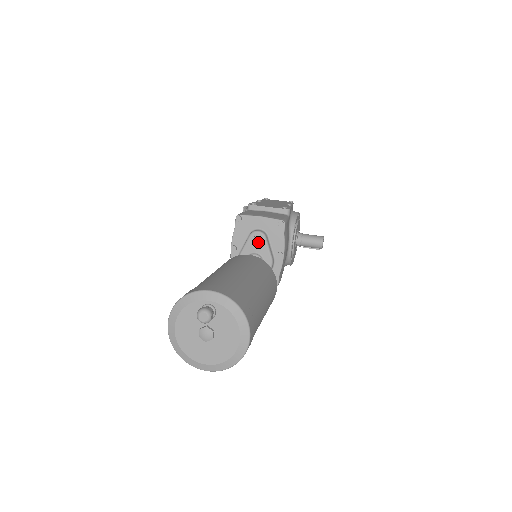
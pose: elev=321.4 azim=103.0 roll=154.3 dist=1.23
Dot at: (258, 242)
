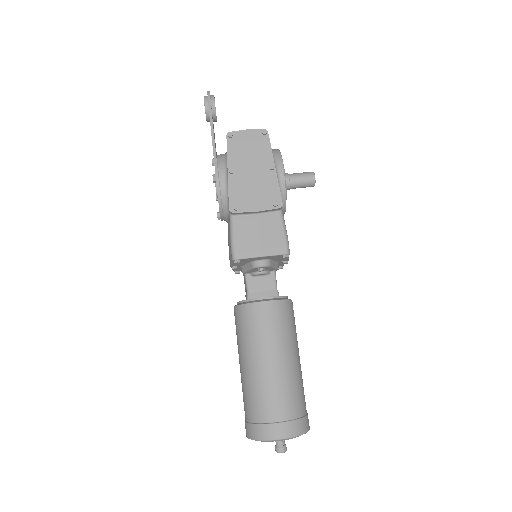
Dot at: (262, 269)
